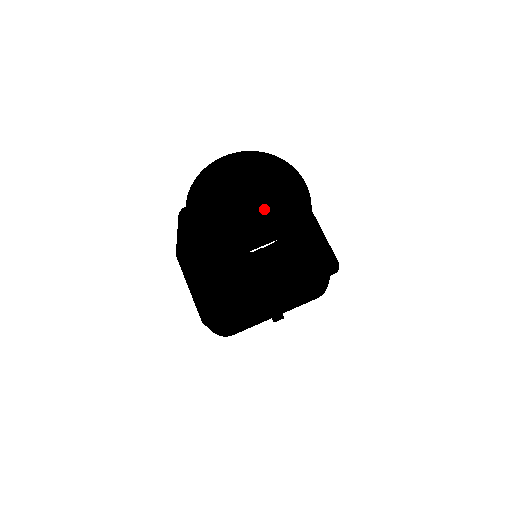
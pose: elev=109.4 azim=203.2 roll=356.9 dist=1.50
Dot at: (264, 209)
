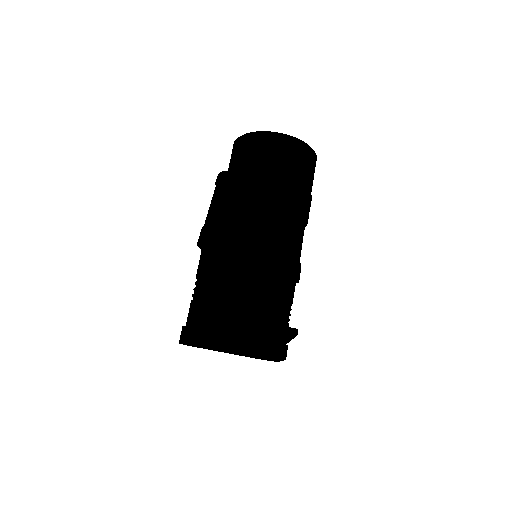
Dot at: occluded
